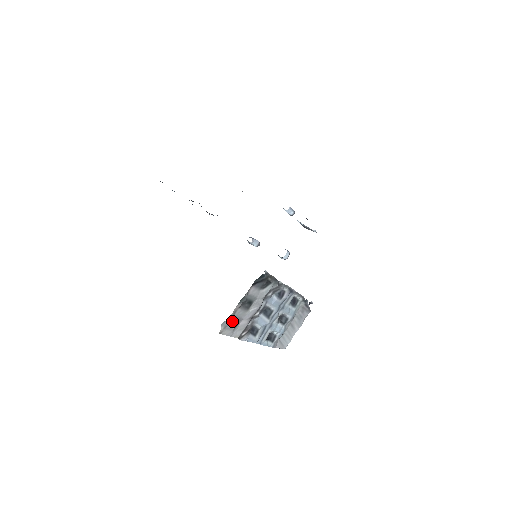
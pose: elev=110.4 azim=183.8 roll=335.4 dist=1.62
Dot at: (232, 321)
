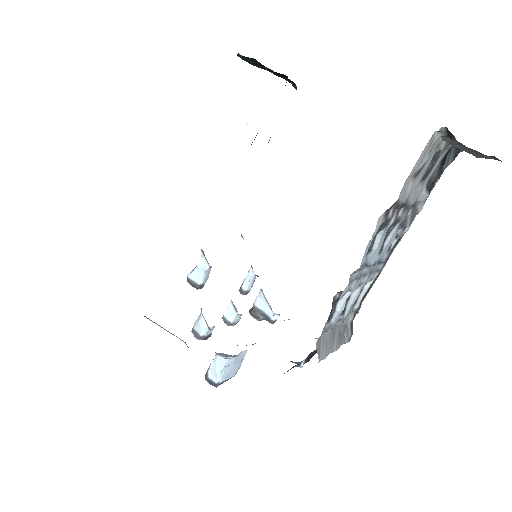
Dot at: (430, 153)
